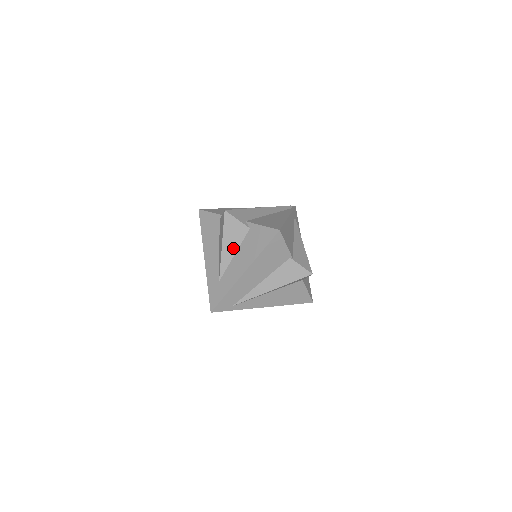
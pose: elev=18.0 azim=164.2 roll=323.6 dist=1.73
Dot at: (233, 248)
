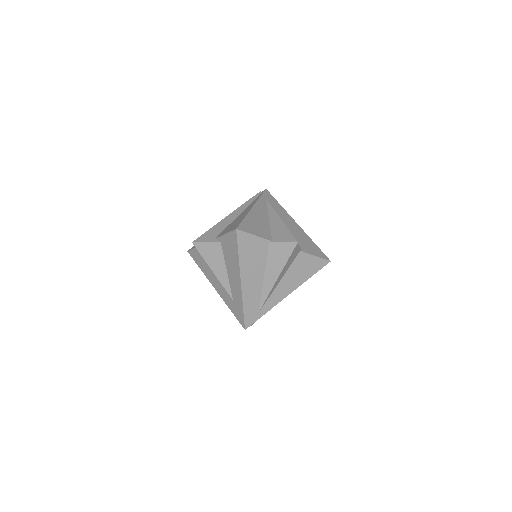
Dot at: (221, 267)
